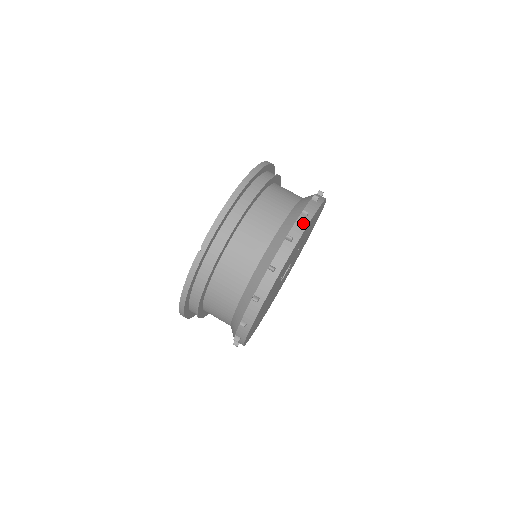
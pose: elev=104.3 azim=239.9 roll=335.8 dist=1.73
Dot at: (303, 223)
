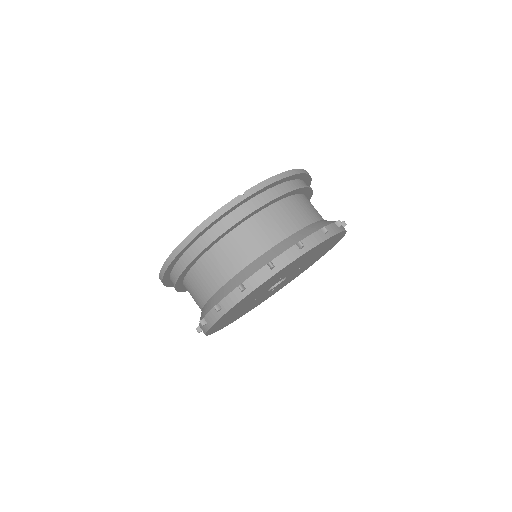
Dot at: (336, 229)
